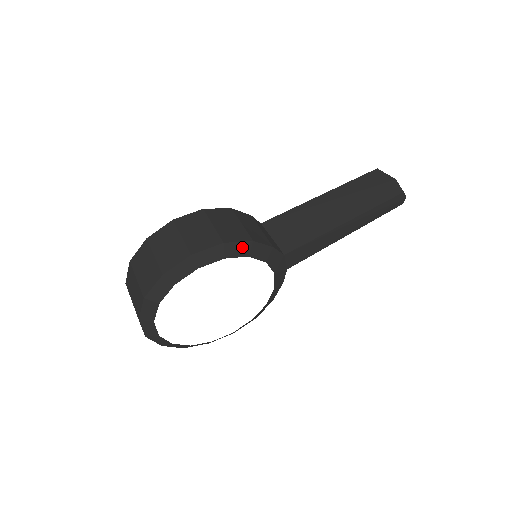
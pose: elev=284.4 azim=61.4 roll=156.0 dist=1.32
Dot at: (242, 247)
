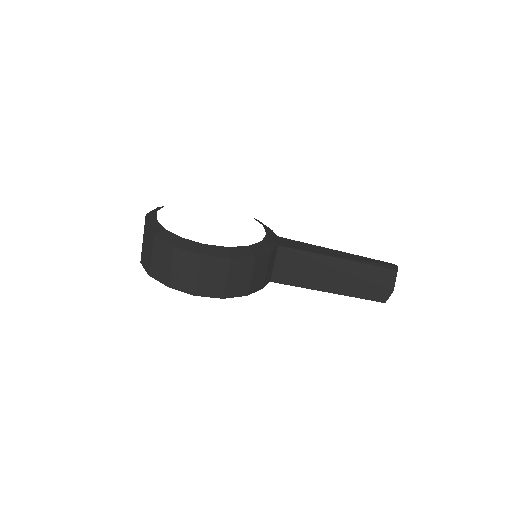
Dot at: (236, 296)
